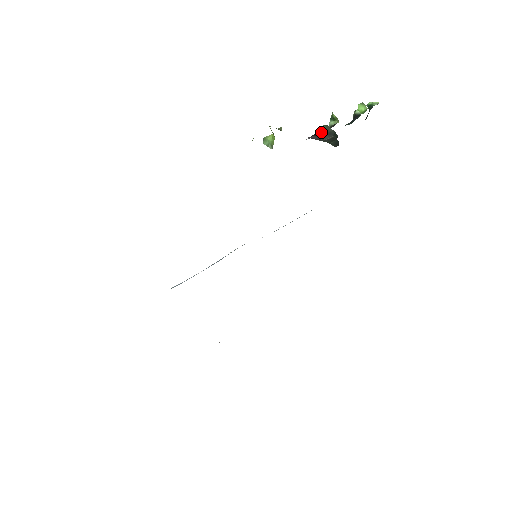
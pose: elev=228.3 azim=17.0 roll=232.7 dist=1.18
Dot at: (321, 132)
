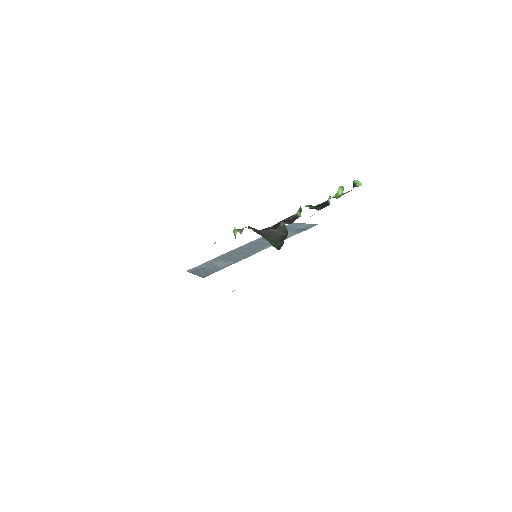
Dot at: (280, 227)
